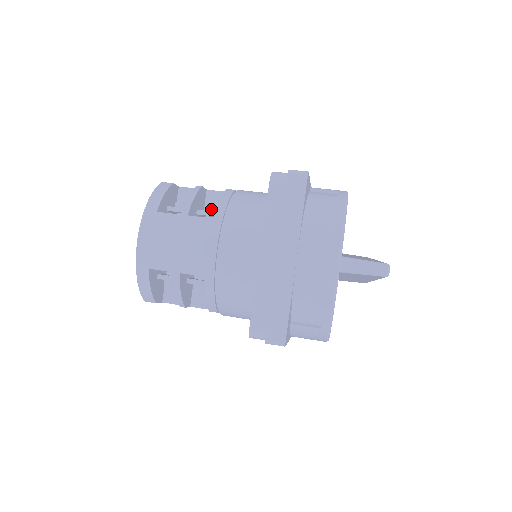
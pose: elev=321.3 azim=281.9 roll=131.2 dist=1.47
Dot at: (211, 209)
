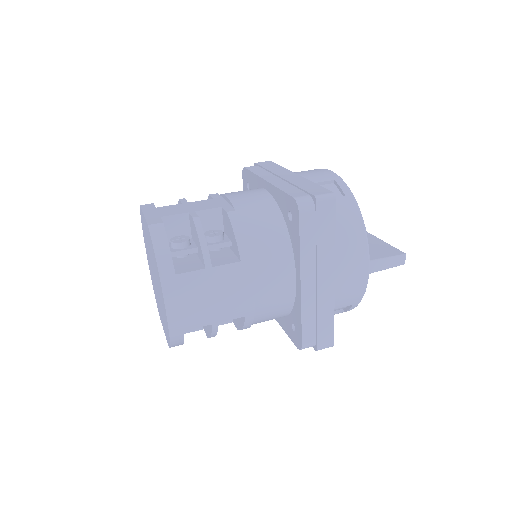
Dot at: (218, 240)
